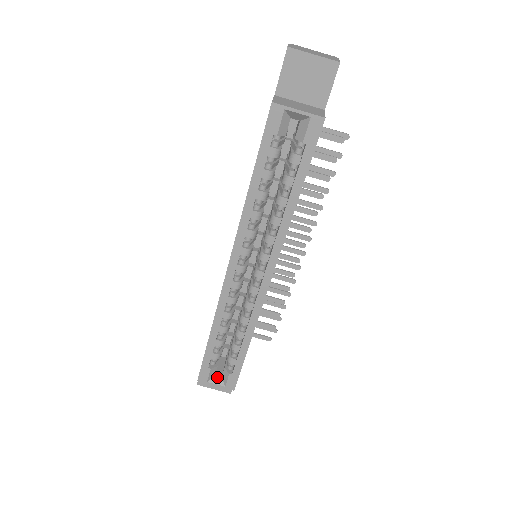
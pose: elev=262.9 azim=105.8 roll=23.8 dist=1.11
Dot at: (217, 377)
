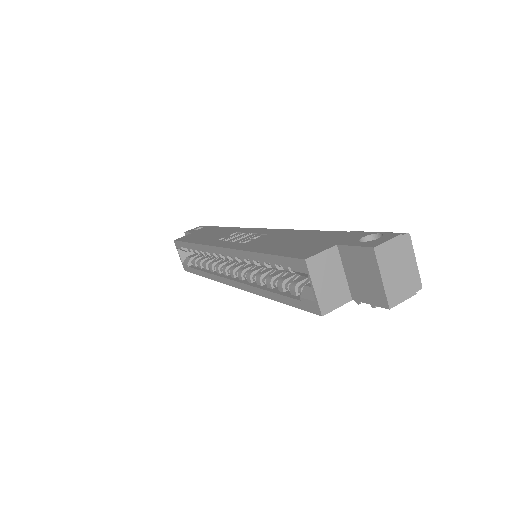
Dot at: (184, 254)
